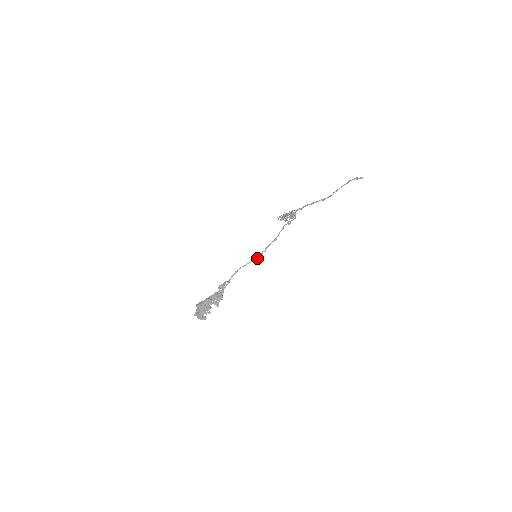
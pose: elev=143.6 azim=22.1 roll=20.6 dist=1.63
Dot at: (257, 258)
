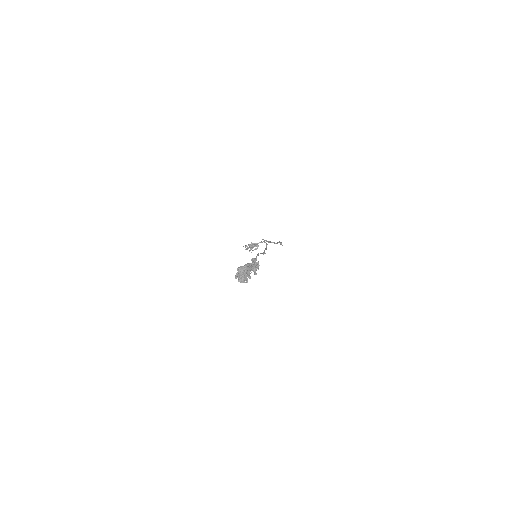
Dot at: occluded
